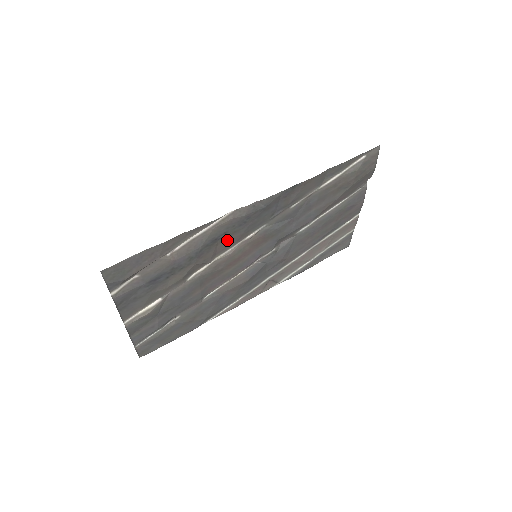
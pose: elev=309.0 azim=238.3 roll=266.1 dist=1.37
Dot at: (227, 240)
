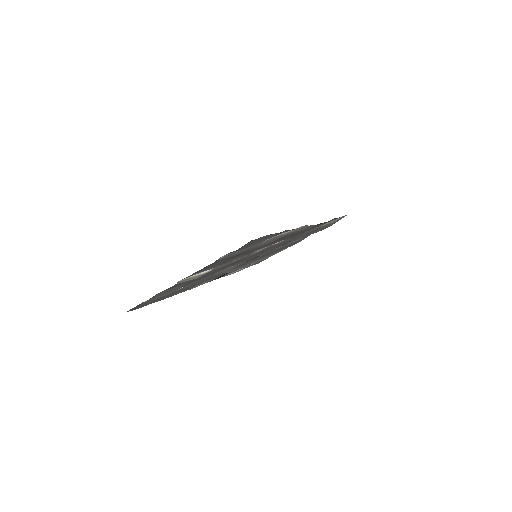
Dot at: (275, 242)
